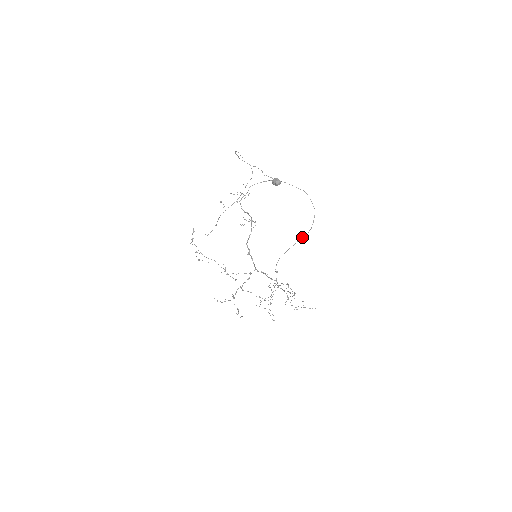
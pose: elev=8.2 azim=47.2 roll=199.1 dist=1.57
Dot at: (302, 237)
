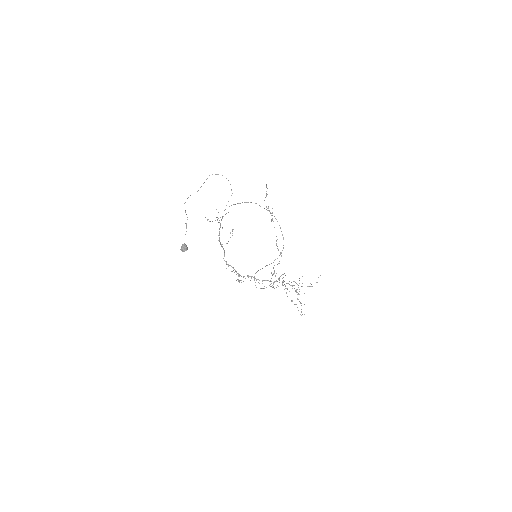
Dot at: (269, 264)
